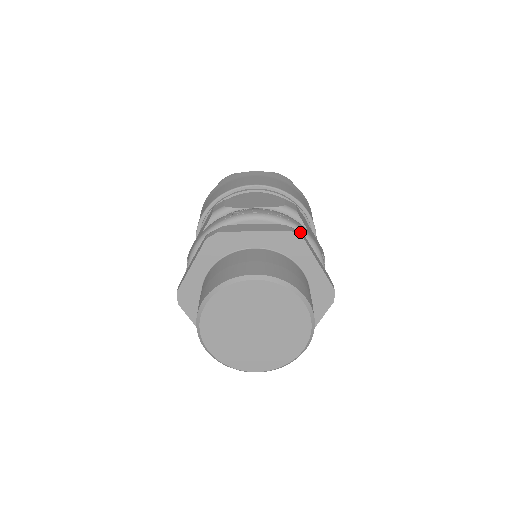
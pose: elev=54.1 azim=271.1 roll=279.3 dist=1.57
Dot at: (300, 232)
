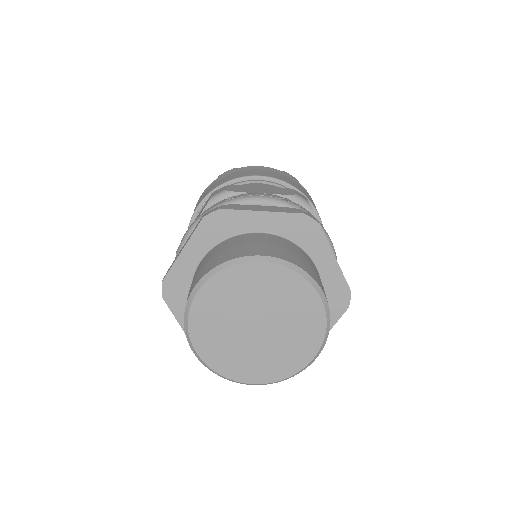
Dot at: (315, 218)
